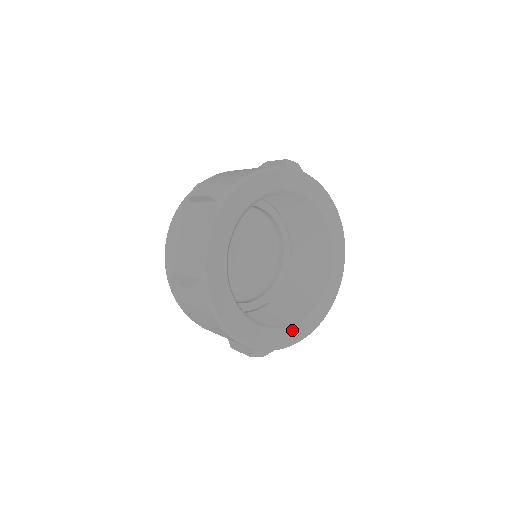
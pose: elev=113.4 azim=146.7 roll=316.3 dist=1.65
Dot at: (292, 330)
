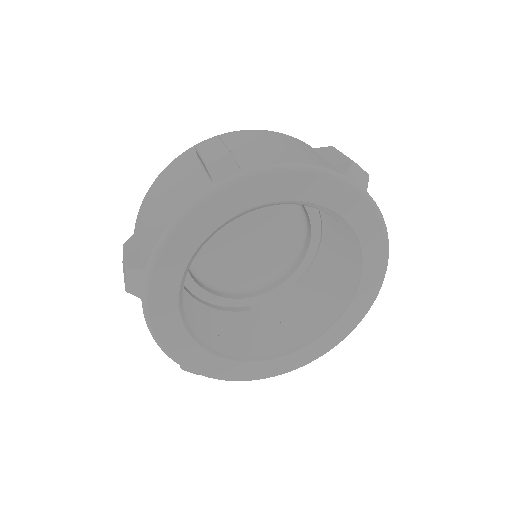
Dot at: (245, 367)
